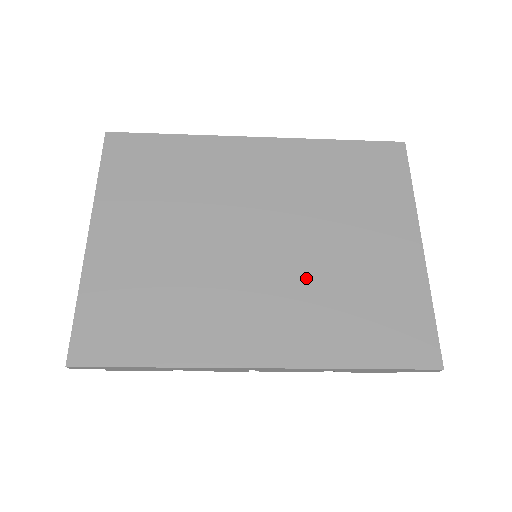
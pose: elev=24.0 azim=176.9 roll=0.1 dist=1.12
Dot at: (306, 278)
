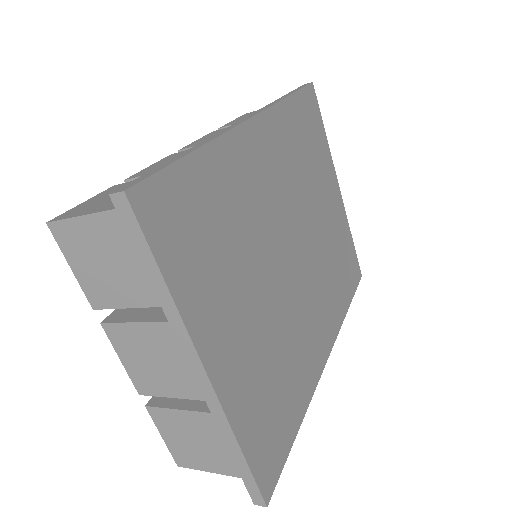
Dot at: (320, 265)
